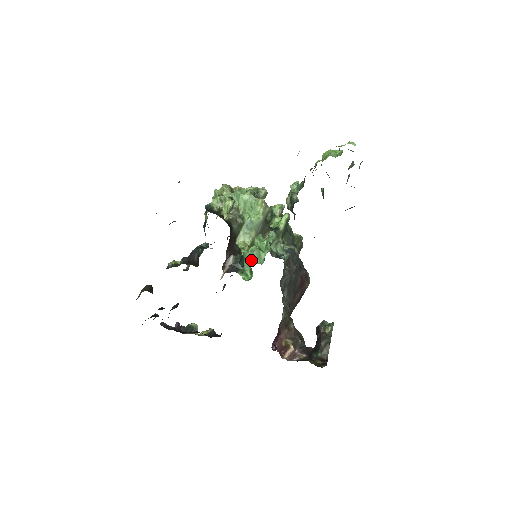
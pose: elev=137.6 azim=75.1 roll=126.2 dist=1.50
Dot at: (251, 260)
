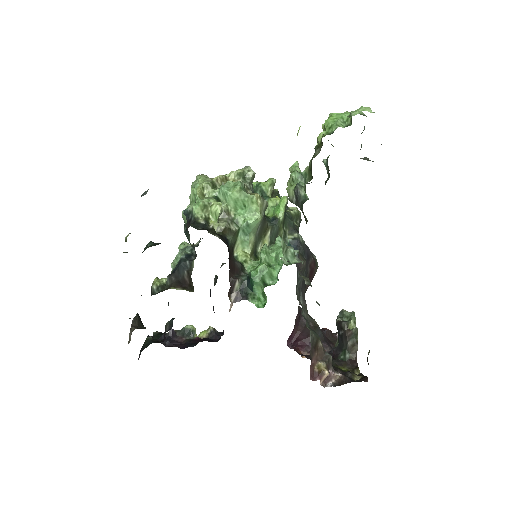
Dot at: (262, 282)
